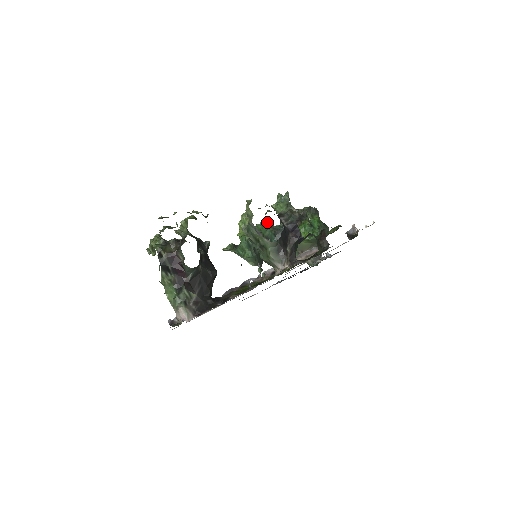
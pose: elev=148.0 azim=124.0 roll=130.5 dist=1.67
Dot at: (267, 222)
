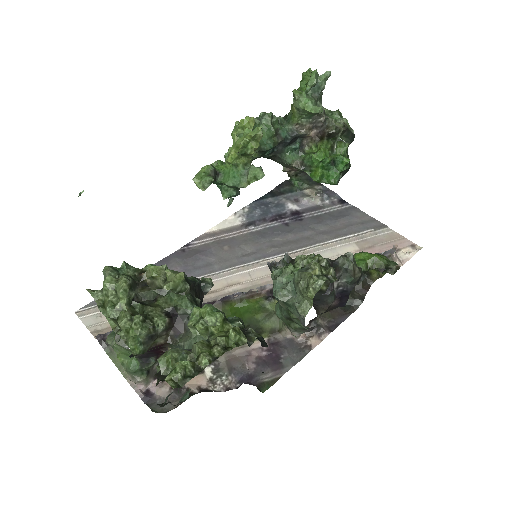
Dot at: (272, 115)
